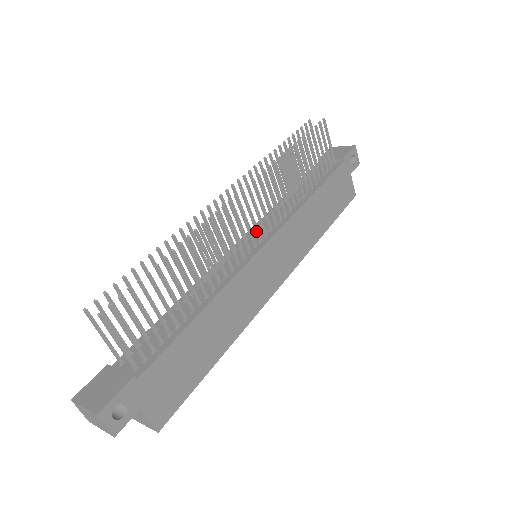
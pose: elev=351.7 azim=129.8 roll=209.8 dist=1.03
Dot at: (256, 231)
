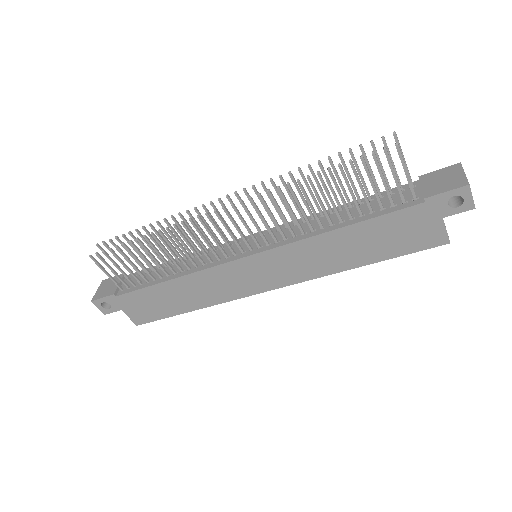
Dot at: (245, 241)
